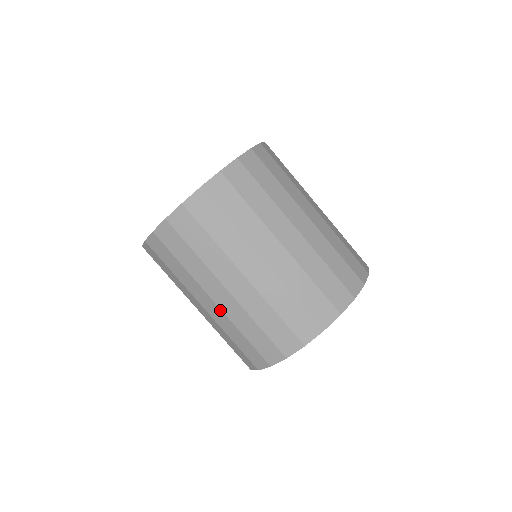
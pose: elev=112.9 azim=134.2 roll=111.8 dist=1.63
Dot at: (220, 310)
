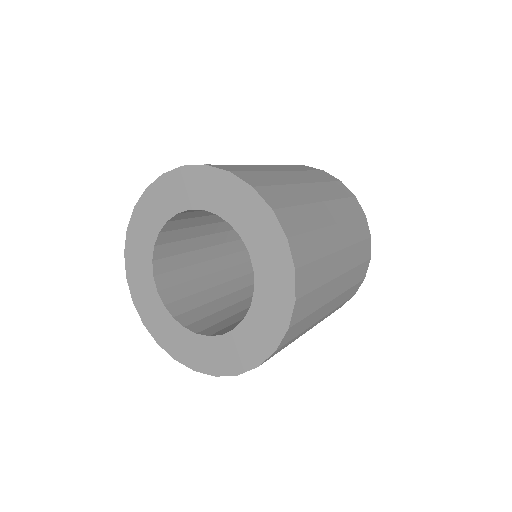
Dot at: occluded
